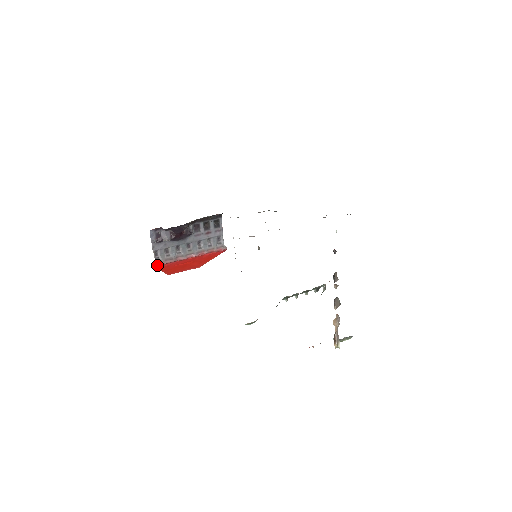
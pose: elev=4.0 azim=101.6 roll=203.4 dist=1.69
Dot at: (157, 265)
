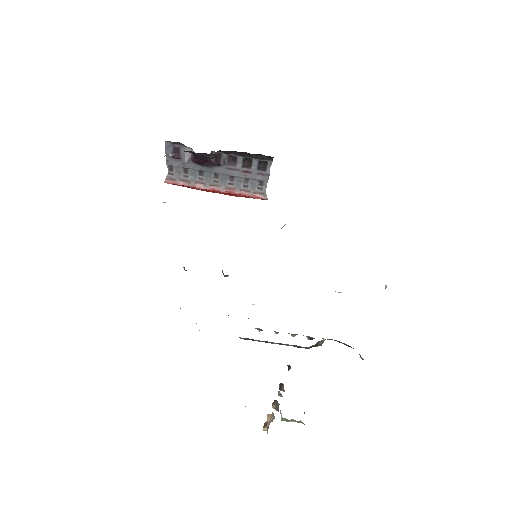
Dot at: (168, 182)
